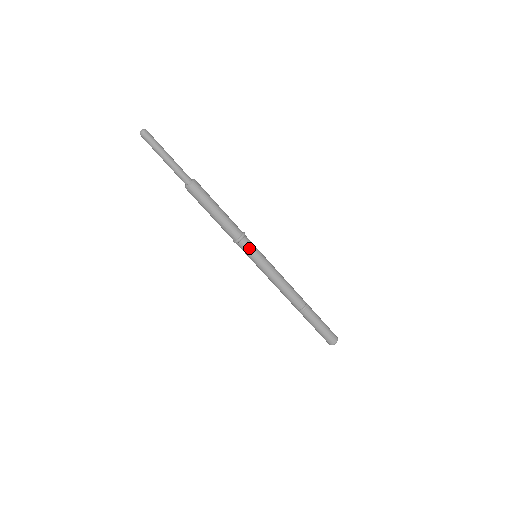
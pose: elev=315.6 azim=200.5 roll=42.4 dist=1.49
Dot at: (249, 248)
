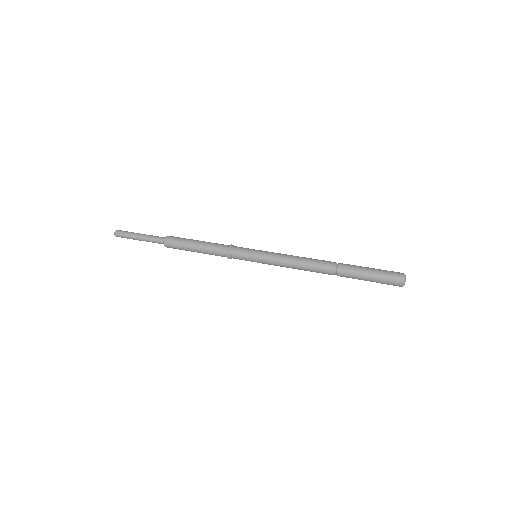
Dot at: (242, 250)
